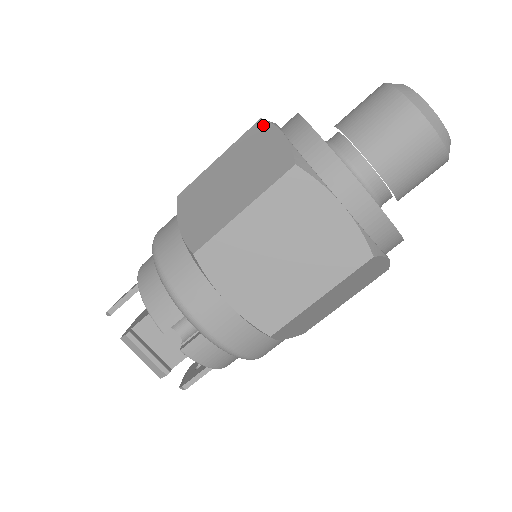
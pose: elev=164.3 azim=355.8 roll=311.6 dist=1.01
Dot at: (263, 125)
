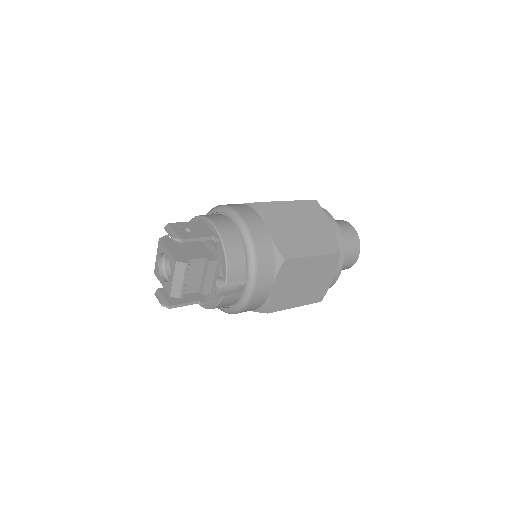
Dot at: (319, 207)
